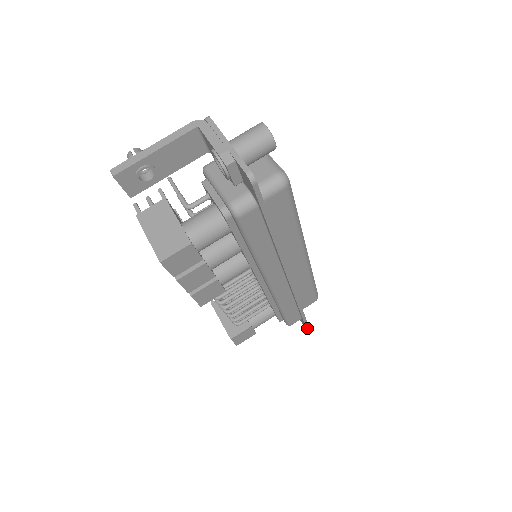
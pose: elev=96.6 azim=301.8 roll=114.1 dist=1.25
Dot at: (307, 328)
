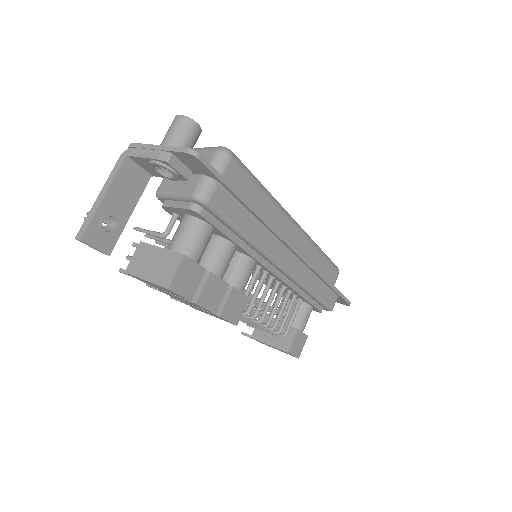
Dot at: (349, 304)
